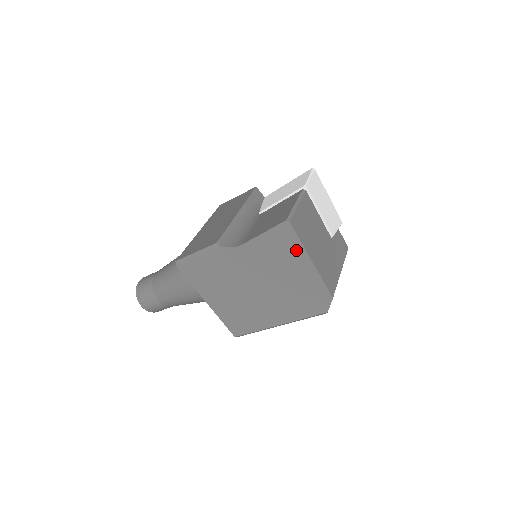
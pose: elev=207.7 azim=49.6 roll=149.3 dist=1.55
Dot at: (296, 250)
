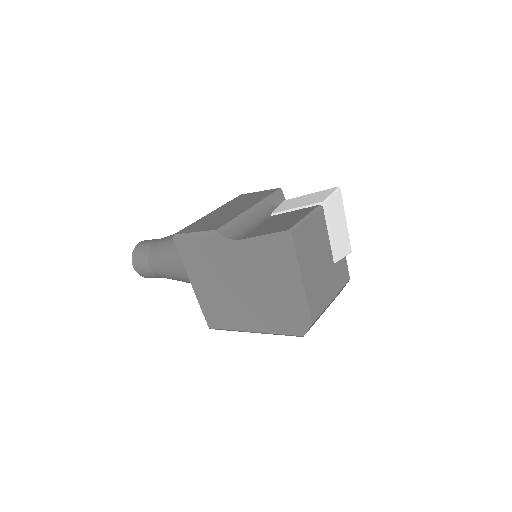
Dot at: (290, 263)
